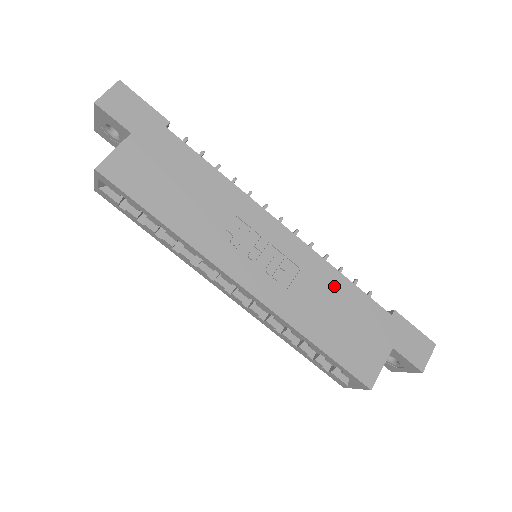
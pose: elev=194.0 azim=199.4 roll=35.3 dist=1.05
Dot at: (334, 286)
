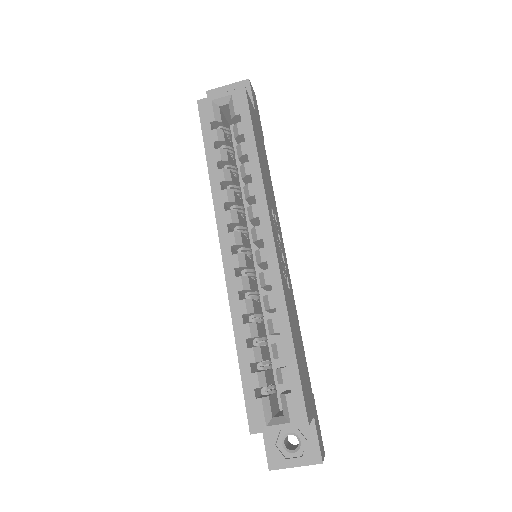
Dot at: (298, 326)
